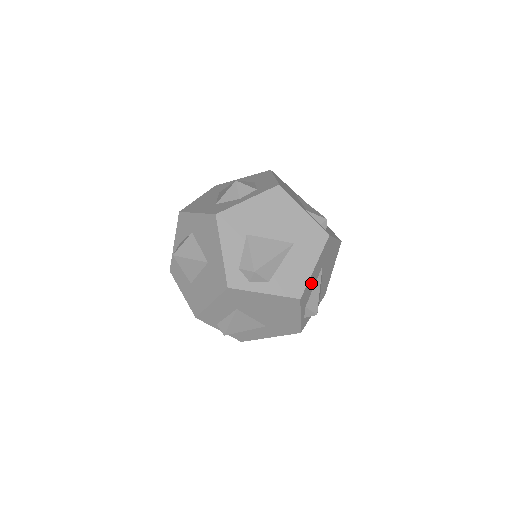
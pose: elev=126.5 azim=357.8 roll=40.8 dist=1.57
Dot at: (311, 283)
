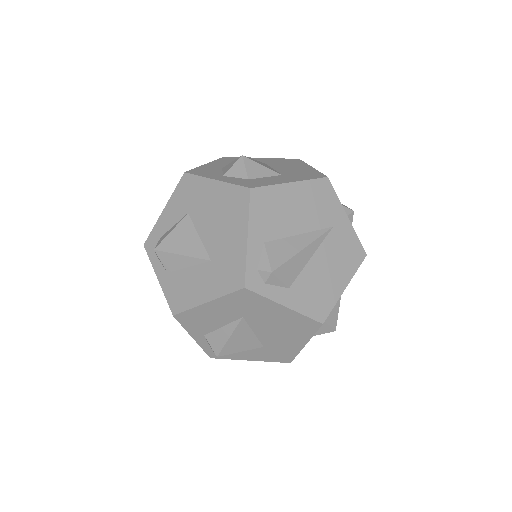
Dot at: (207, 317)
